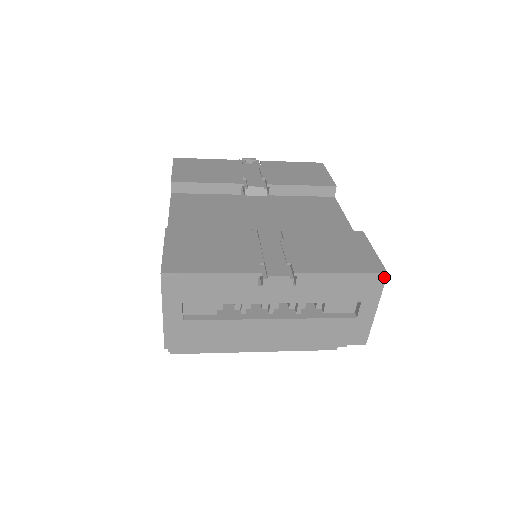
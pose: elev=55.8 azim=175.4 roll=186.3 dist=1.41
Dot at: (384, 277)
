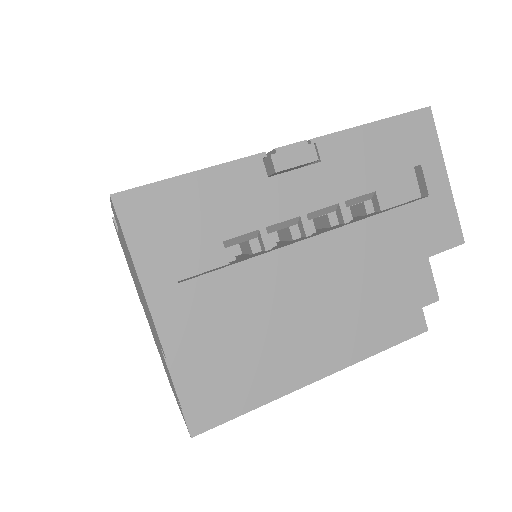
Dot at: (429, 114)
